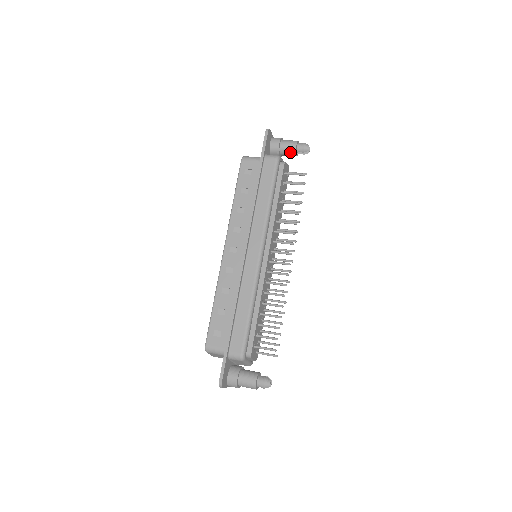
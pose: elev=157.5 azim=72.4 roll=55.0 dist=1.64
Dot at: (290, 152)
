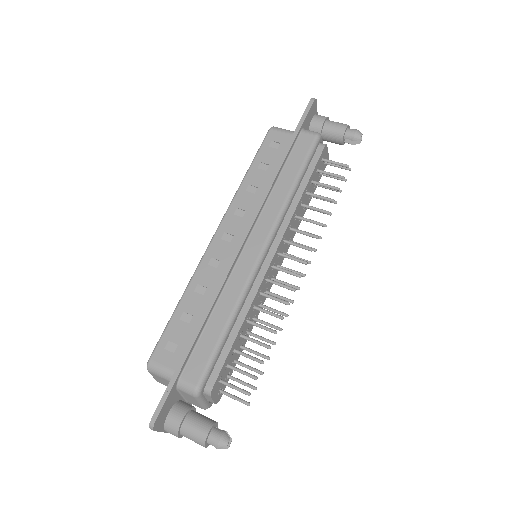
Dot at: (335, 136)
